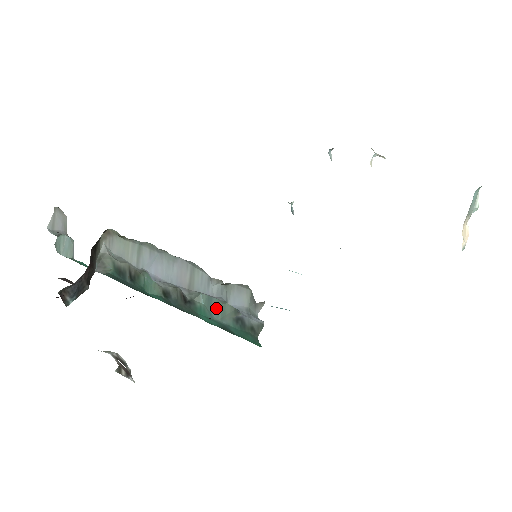
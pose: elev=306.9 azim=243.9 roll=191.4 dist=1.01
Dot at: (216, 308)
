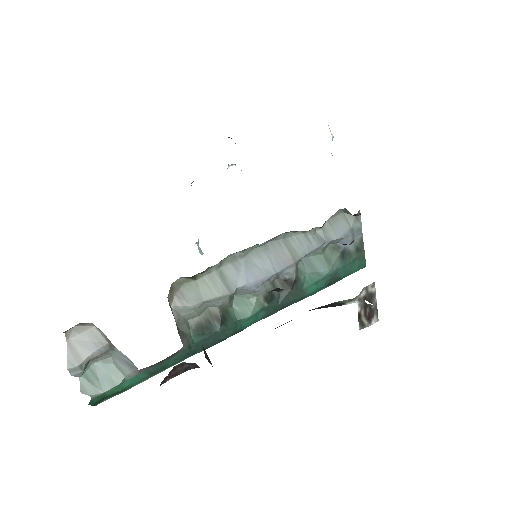
Dot at: (320, 263)
